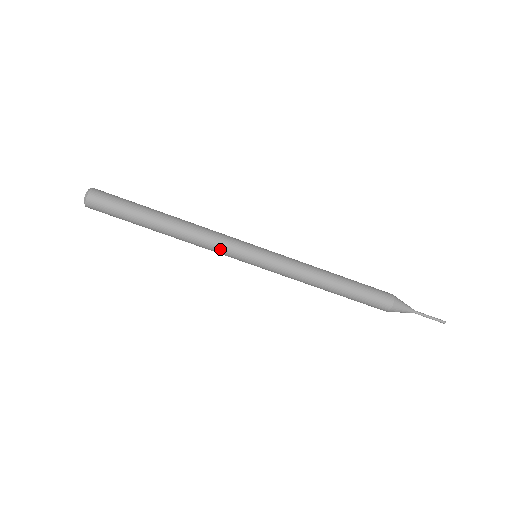
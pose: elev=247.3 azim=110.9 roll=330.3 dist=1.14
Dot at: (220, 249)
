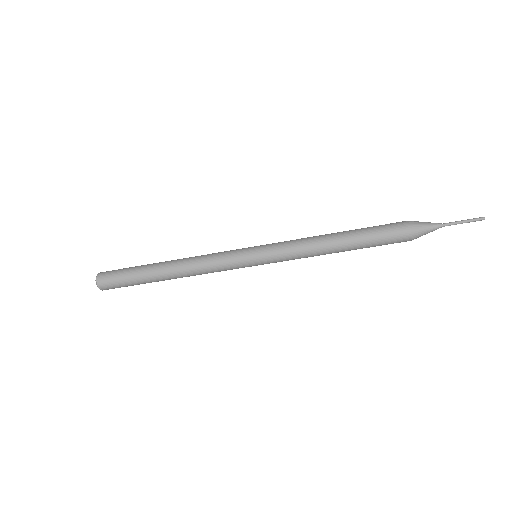
Dot at: occluded
